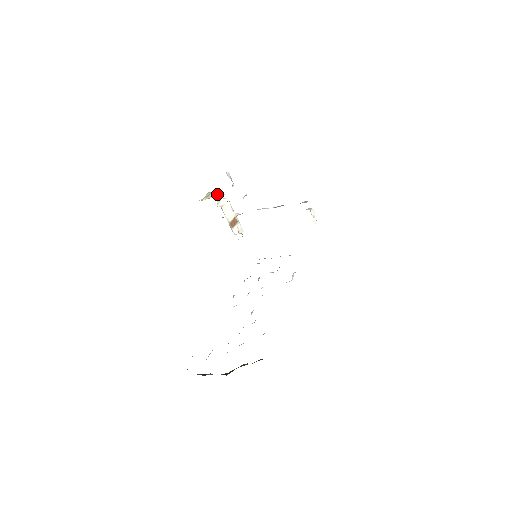
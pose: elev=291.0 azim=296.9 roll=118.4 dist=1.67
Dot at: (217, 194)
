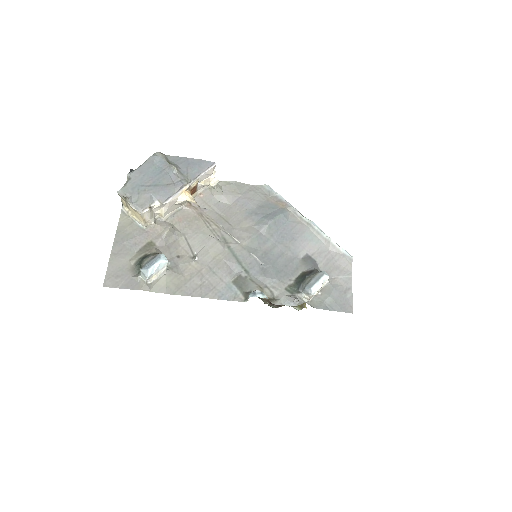
Dot at: (142, 220)
